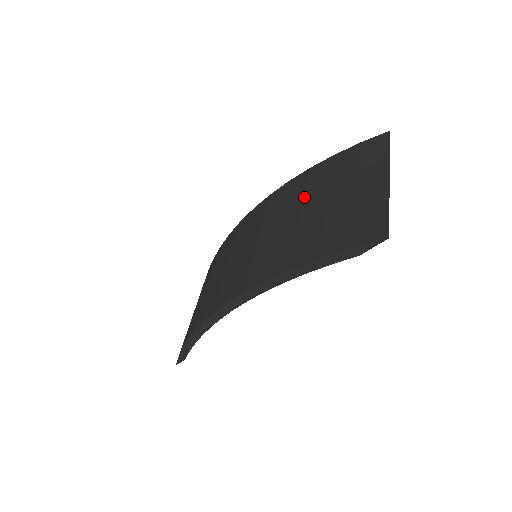
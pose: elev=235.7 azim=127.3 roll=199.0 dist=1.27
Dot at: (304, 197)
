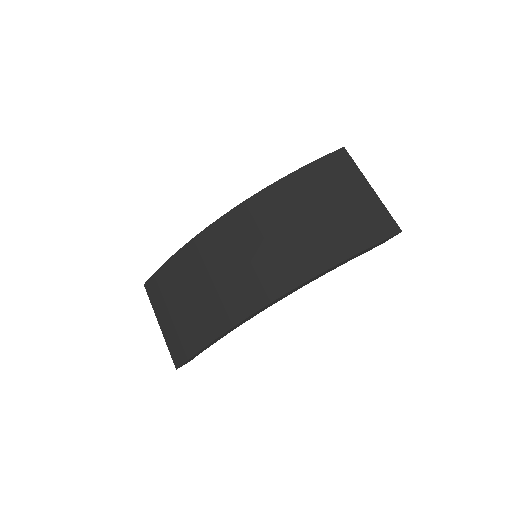
Dot at: (300, 204)
